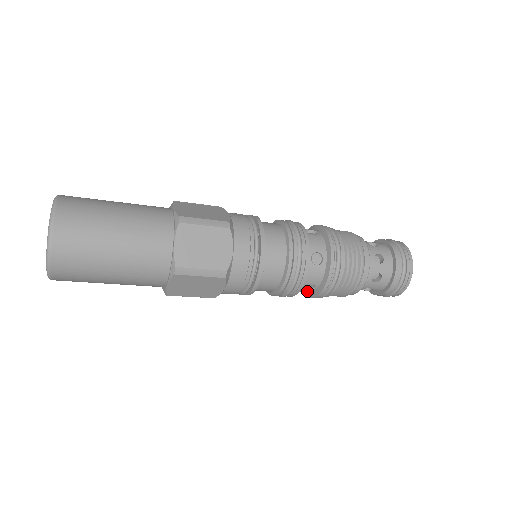
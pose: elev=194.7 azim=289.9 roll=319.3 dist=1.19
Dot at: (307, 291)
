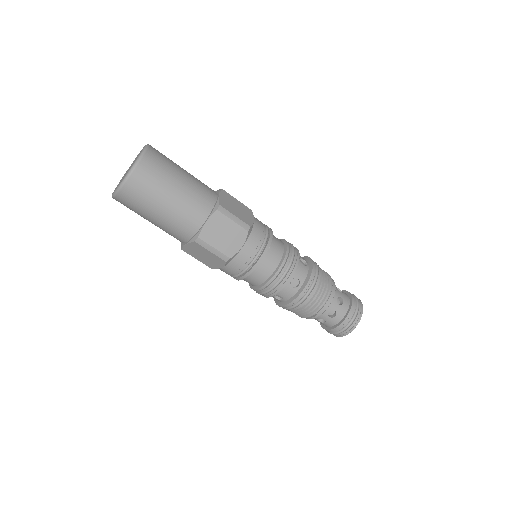
Dot at: (292, 290)
